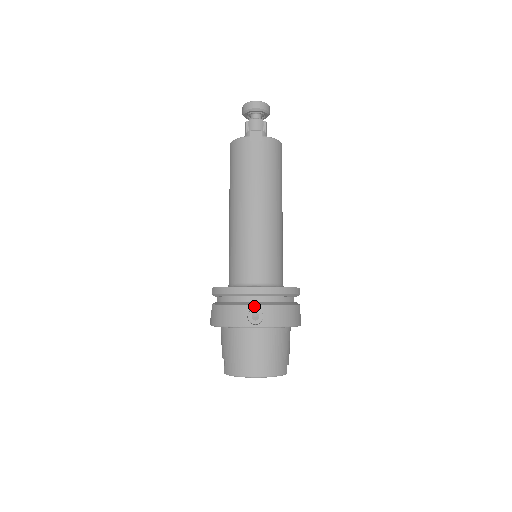
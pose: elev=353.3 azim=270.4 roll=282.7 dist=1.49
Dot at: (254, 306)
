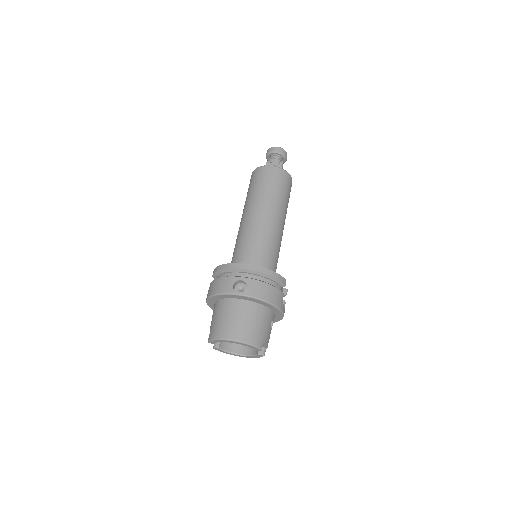
Dot at: (240, 278)
